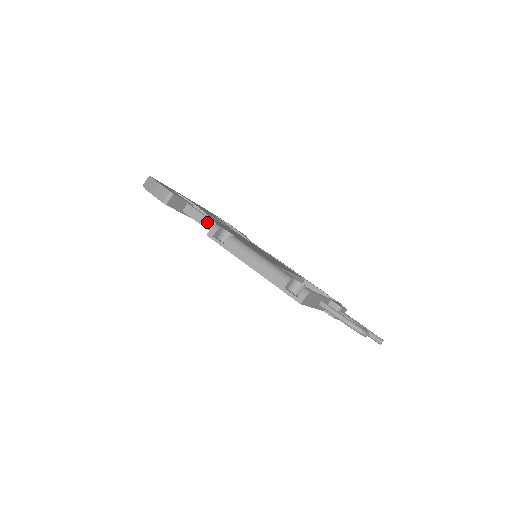
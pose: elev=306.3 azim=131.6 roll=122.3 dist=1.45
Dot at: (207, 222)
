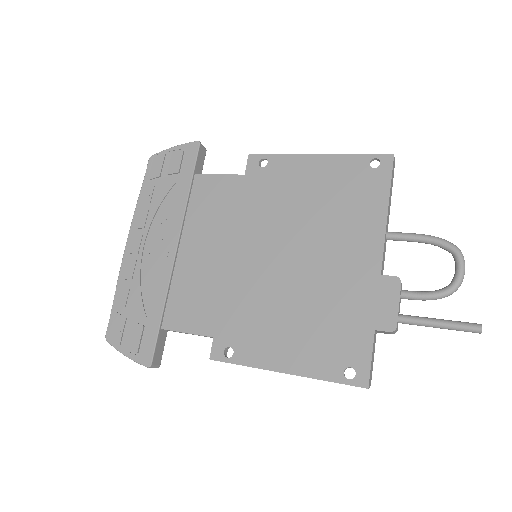
Dot at: occluded
